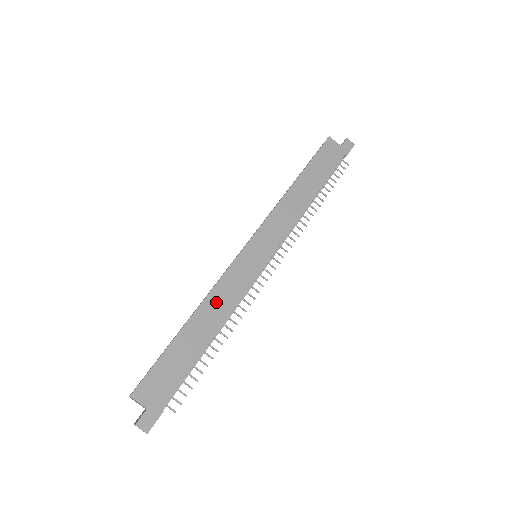
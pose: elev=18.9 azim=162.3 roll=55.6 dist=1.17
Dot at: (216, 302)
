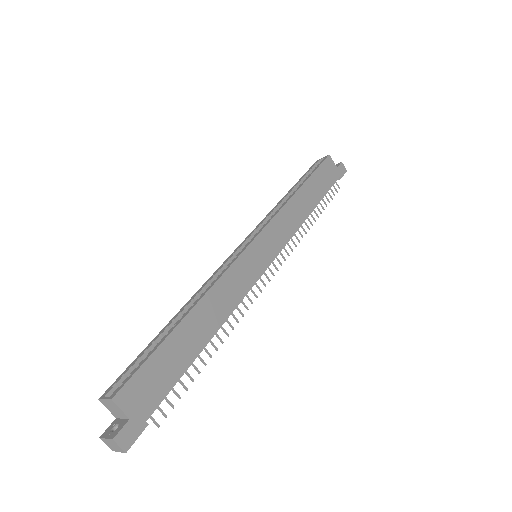
Dot at: (218, 298)
